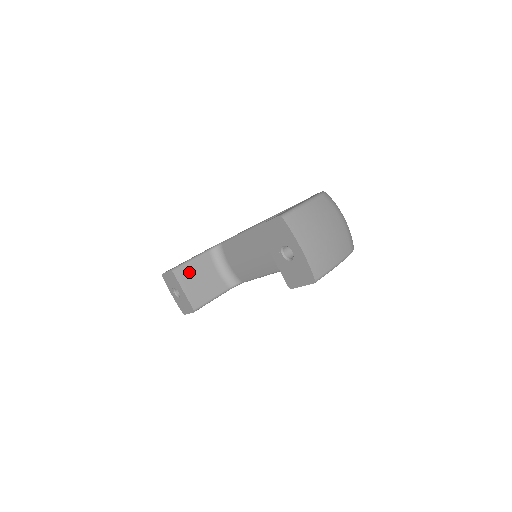
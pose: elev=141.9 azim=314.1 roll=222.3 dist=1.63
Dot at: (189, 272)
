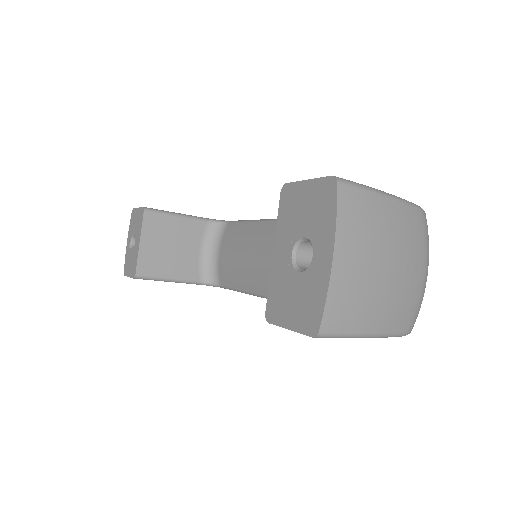
Dot at: (164, 226)
